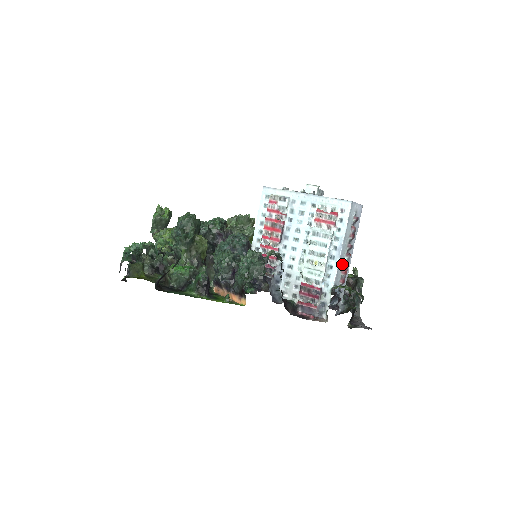
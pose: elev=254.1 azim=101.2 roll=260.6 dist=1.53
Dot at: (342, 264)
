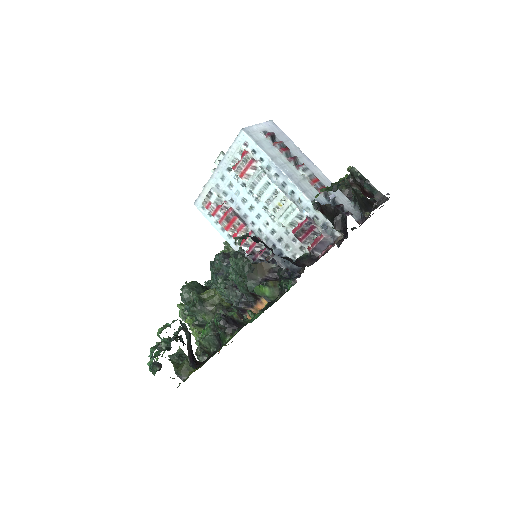
Dot at: (302, 179)
